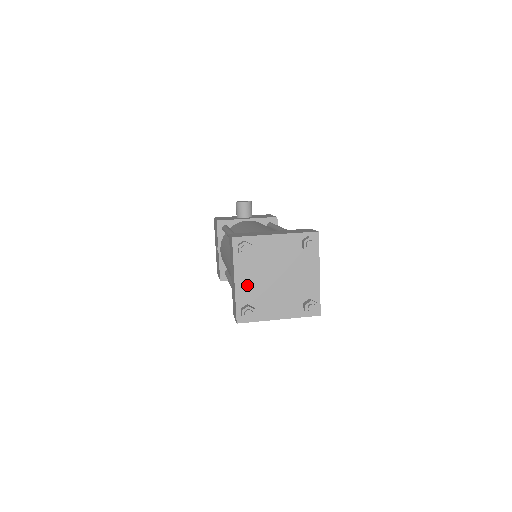
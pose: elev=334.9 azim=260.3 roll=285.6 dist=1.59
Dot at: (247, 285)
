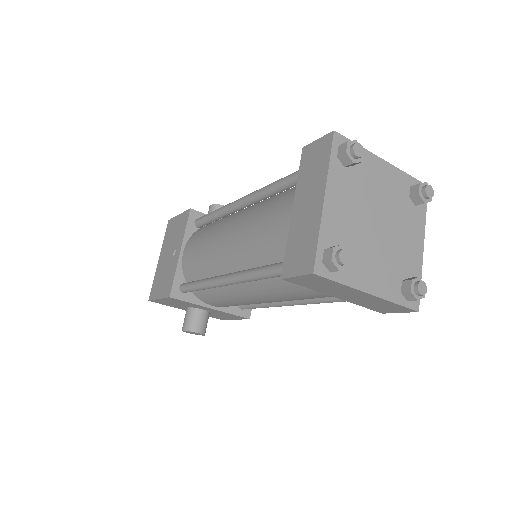
Dot at: (339, 214)
